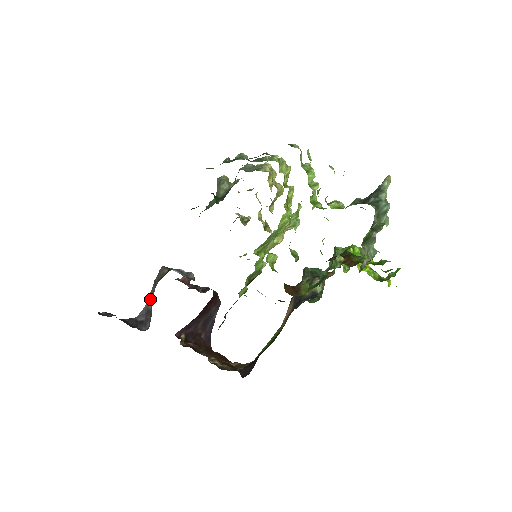
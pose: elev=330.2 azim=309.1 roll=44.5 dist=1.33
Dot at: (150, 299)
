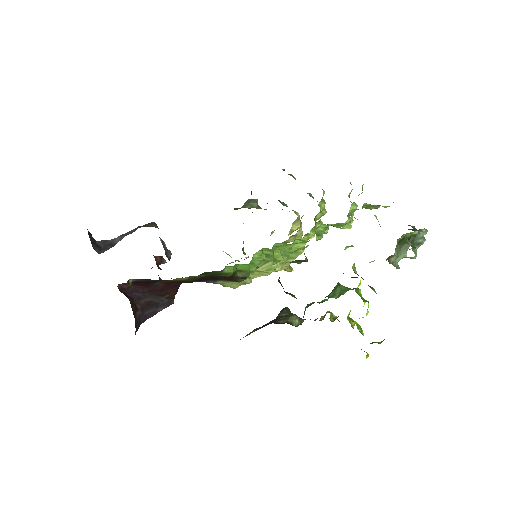
Dot at: (122, 236)
